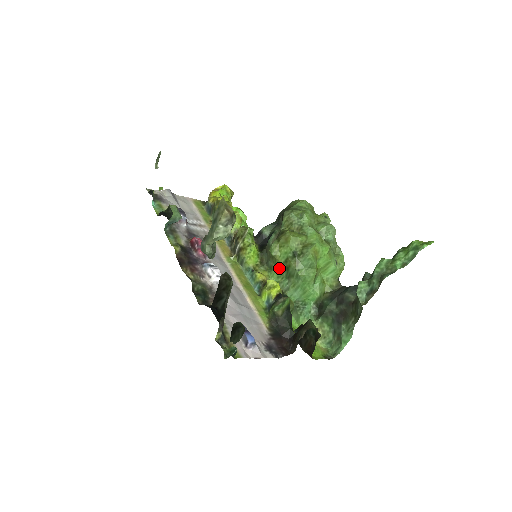
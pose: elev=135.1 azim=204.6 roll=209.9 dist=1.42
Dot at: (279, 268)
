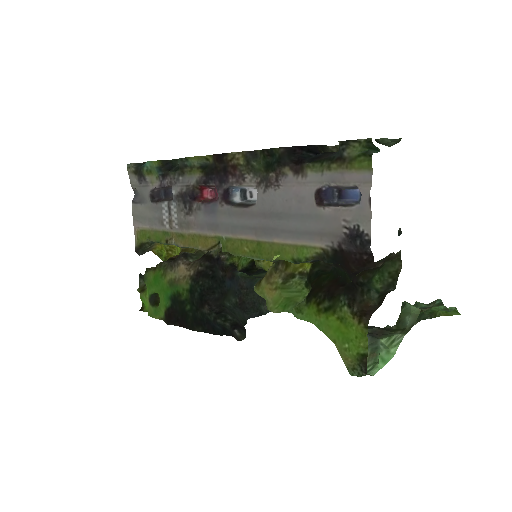
Dot at: occluded
